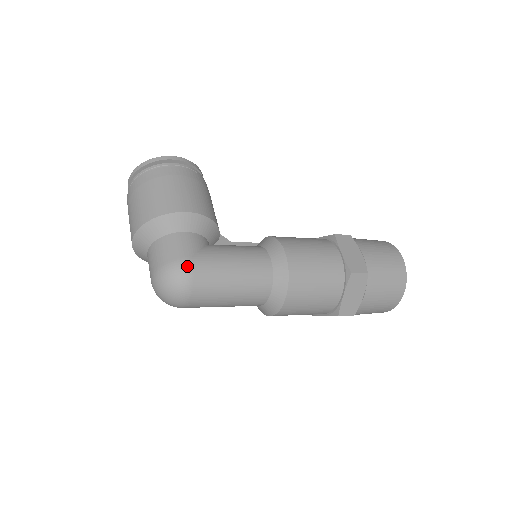
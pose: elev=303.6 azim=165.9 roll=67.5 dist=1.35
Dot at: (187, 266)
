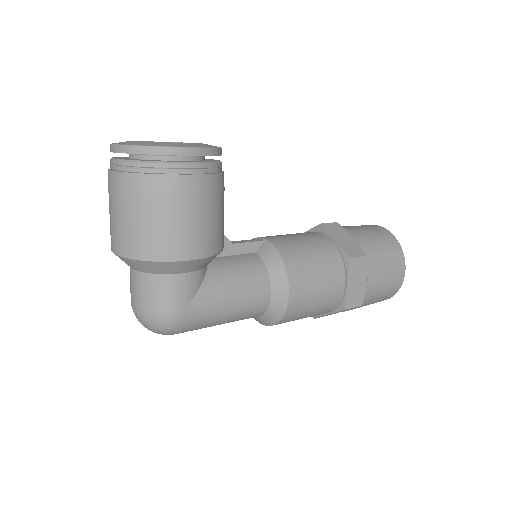
Dot at: (177, 321)
